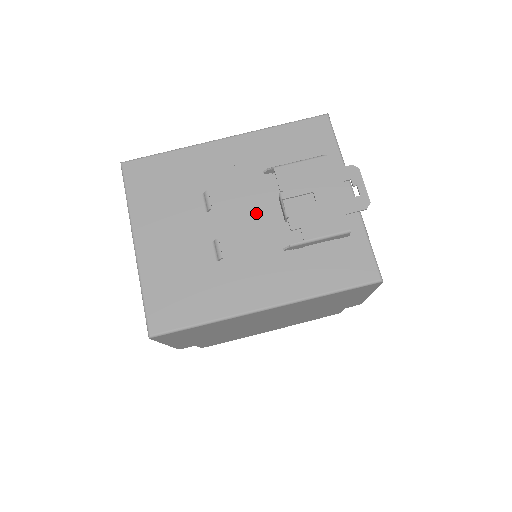
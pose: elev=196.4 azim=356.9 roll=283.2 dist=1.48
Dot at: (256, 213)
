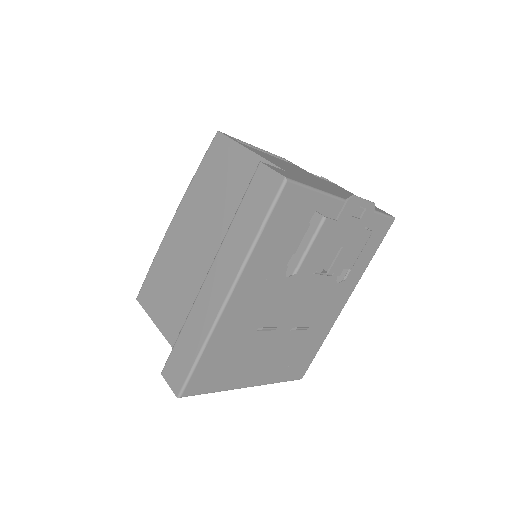
Dot at: (301, 291)
